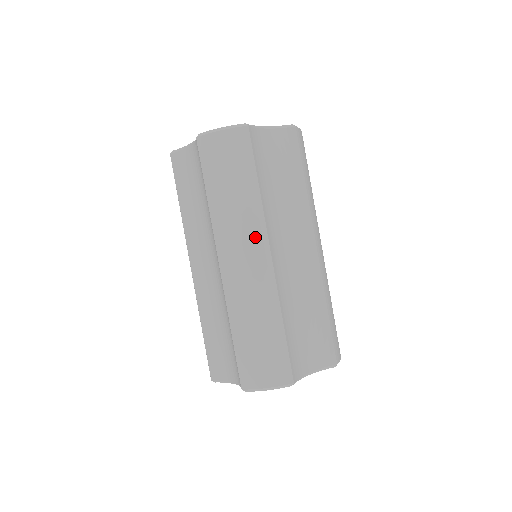
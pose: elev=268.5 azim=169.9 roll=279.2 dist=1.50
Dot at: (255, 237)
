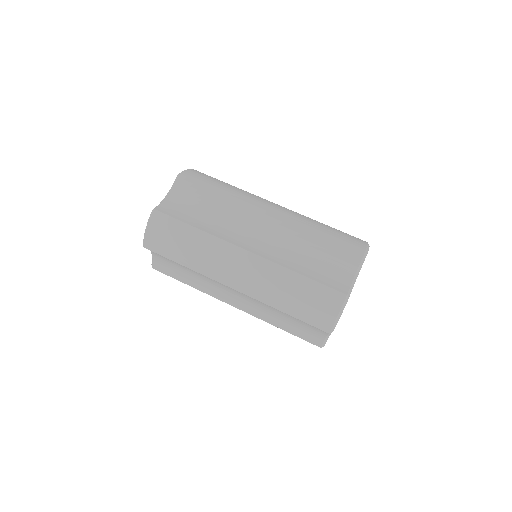
Dot at: (227, 253)
